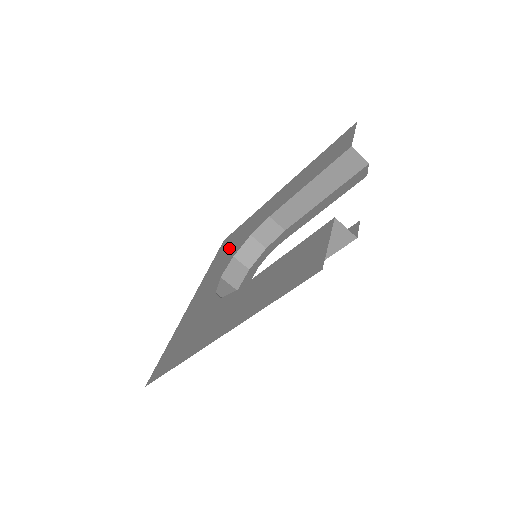
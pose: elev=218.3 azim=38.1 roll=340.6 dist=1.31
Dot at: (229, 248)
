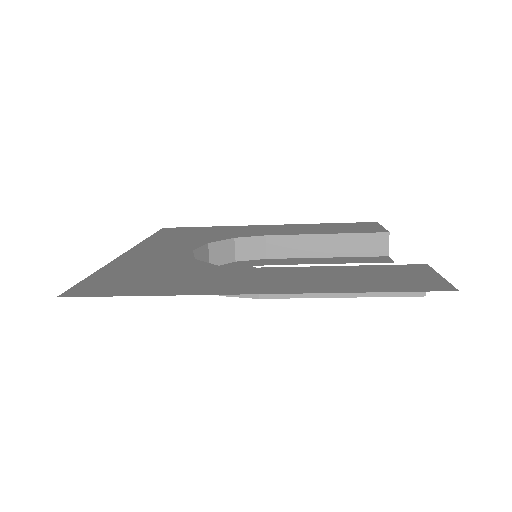
Dot at: (188, 235)
